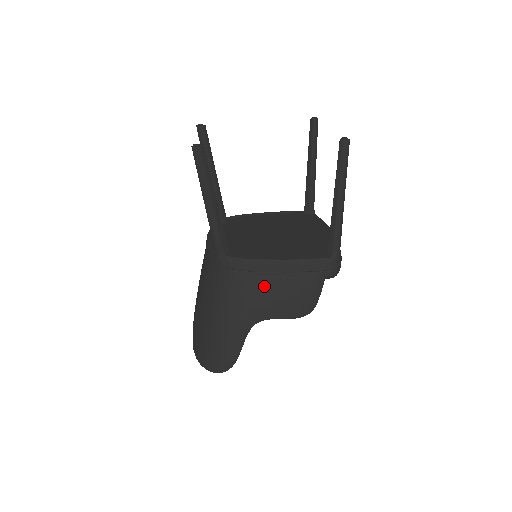
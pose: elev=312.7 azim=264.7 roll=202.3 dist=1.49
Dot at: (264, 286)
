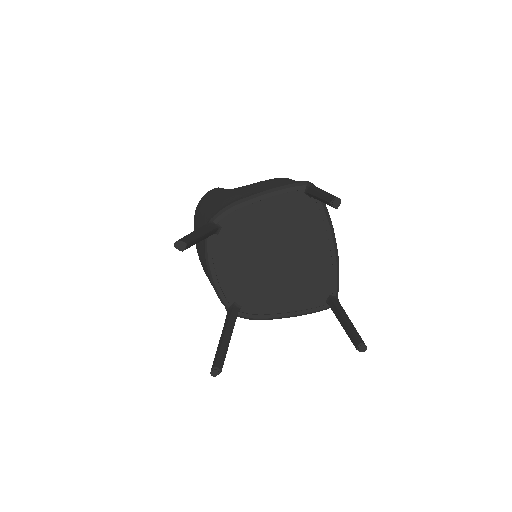
Dot at: occluded
